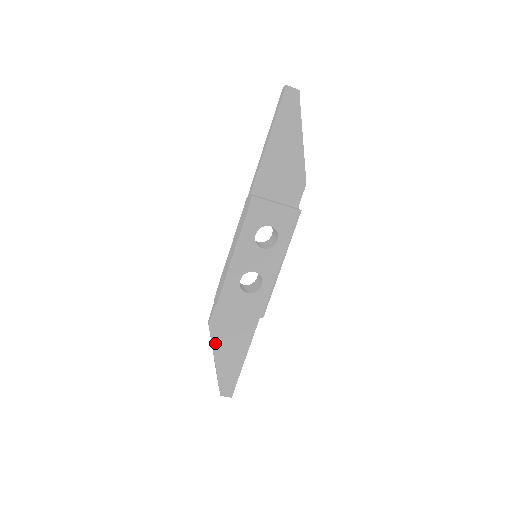
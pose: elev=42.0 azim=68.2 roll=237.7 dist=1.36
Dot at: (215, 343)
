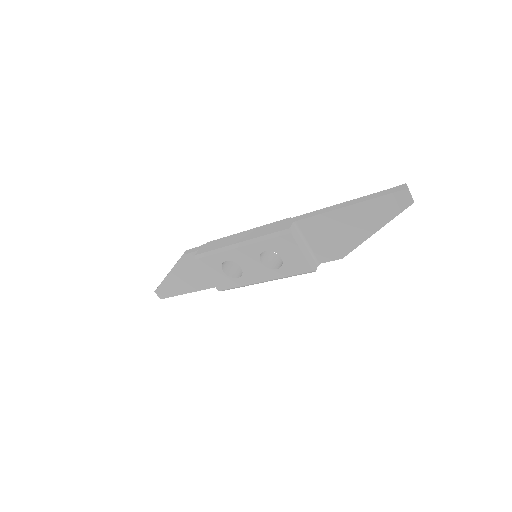
Dot at: (177, 267)
